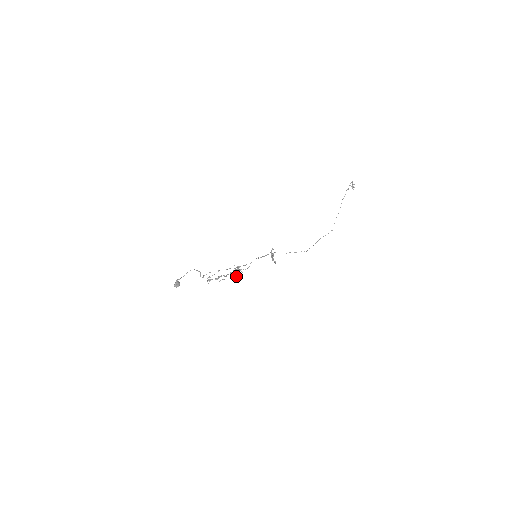
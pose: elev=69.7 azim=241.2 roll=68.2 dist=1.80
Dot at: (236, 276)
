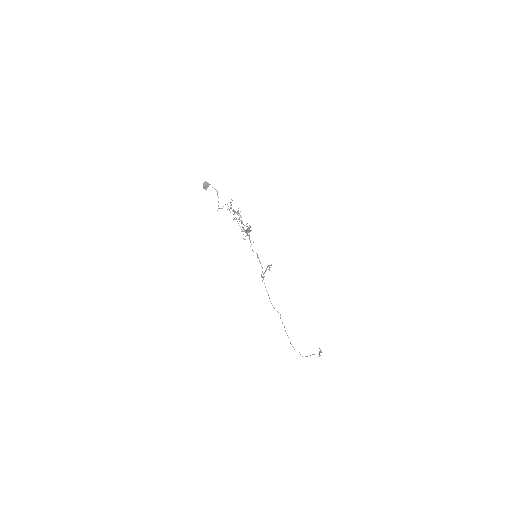
Dot at: occluded
